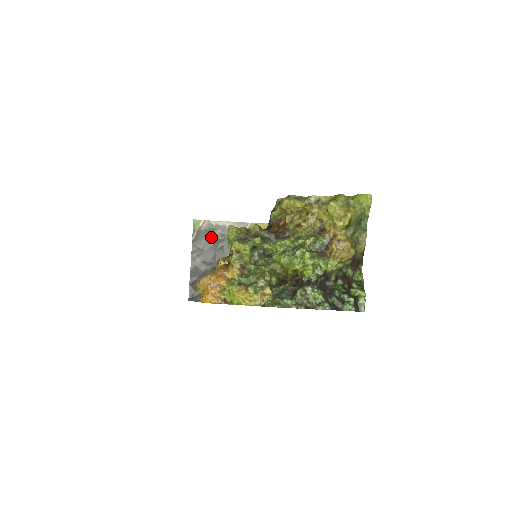
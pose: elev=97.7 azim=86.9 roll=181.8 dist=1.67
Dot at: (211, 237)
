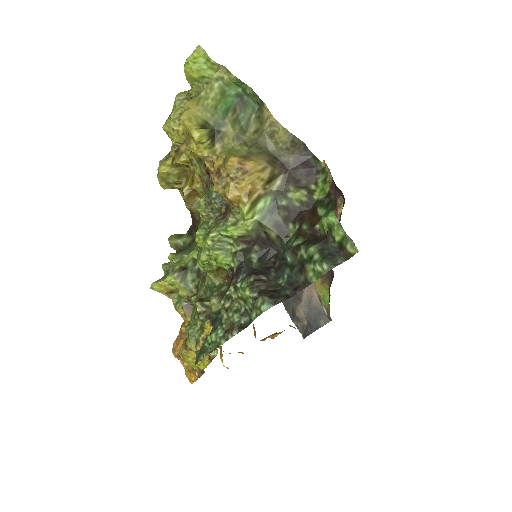
Dot at: occluded
